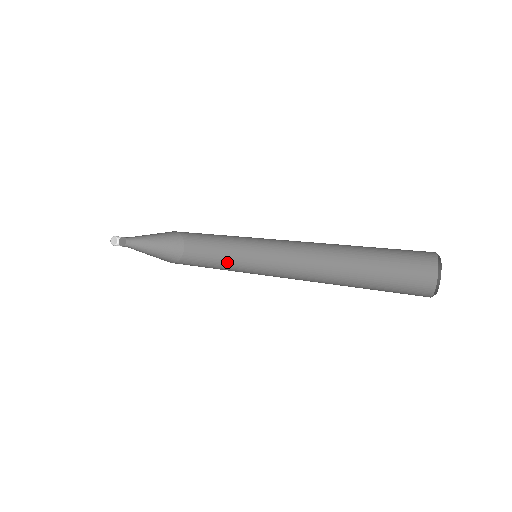
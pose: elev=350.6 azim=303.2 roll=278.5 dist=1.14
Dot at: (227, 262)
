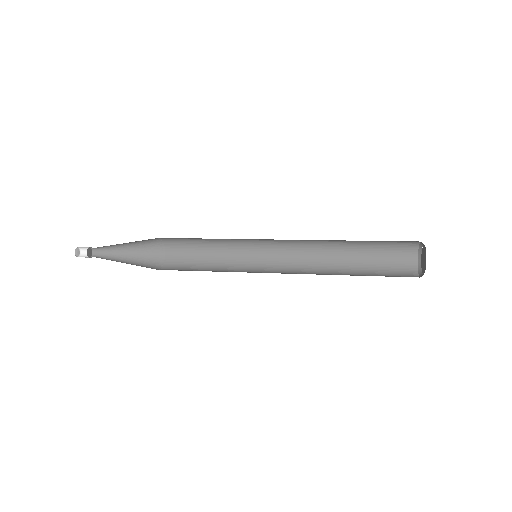
Dot at: (220, 254)
